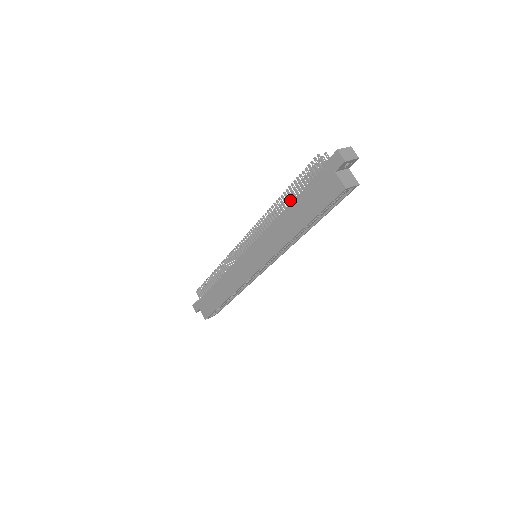
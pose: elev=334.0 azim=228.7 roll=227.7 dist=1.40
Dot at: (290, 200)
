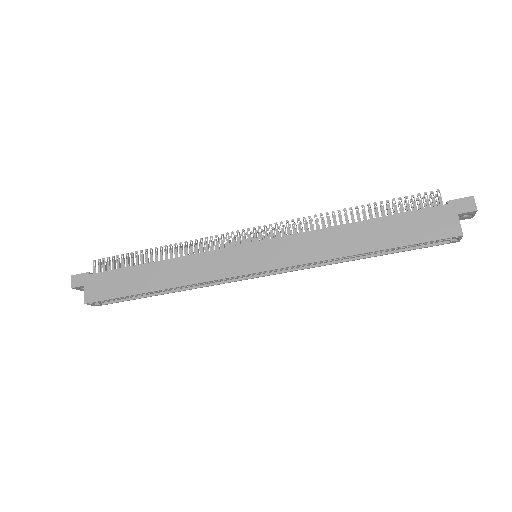
Dot at: (366, 216)
